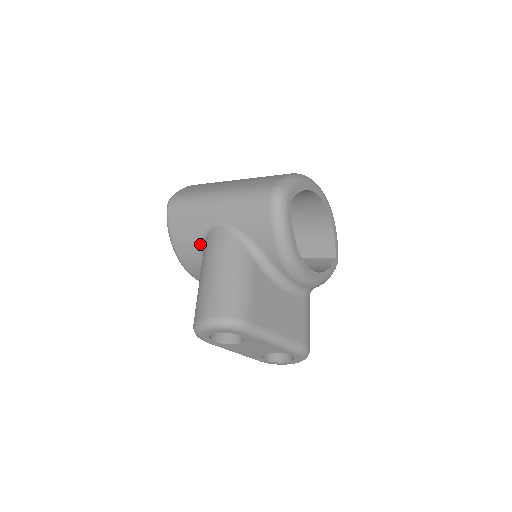
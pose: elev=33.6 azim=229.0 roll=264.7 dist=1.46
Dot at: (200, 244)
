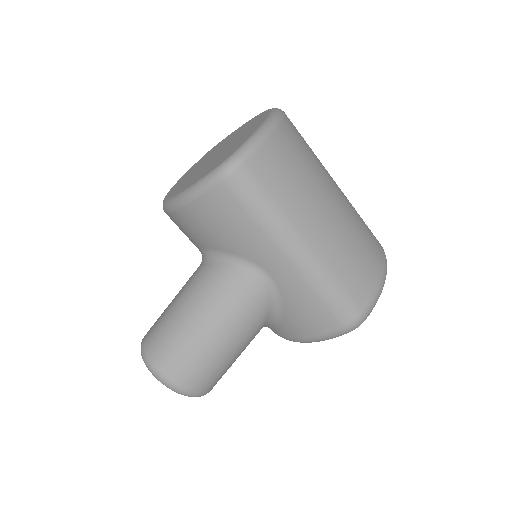
Dot at: (220, 250)
